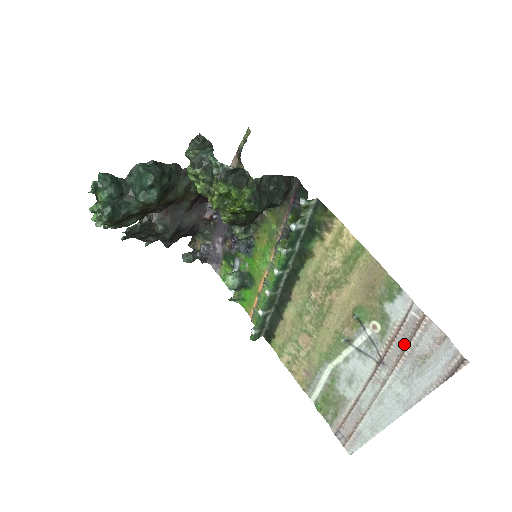
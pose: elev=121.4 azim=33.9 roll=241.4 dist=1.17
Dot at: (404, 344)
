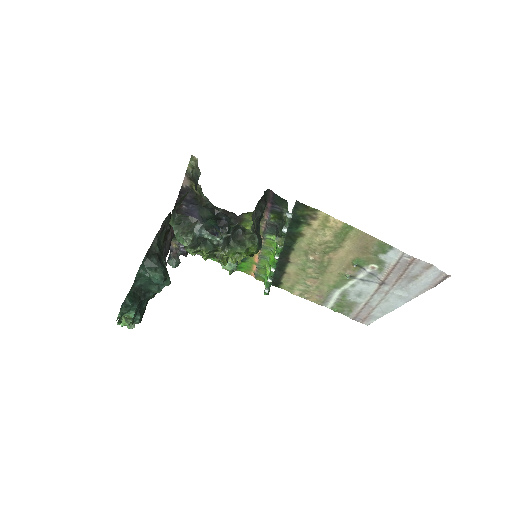
Dot at: (400, 273)
